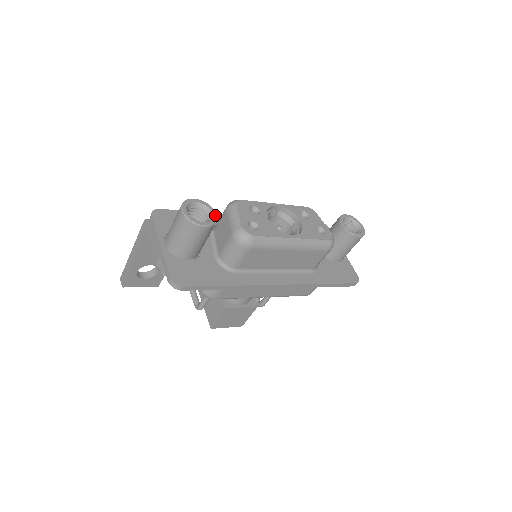
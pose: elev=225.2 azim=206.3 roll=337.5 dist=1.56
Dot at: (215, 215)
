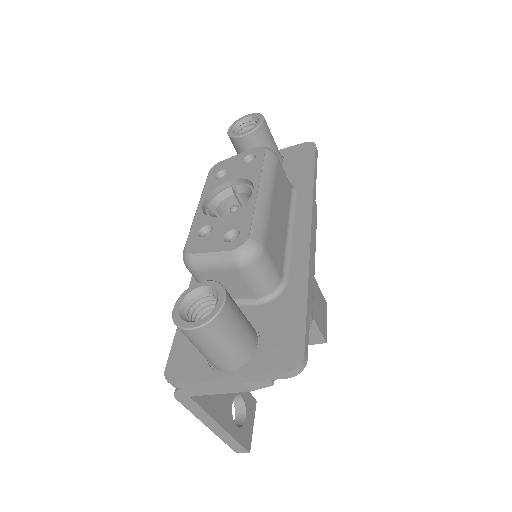
Dot at: (207, 283)
